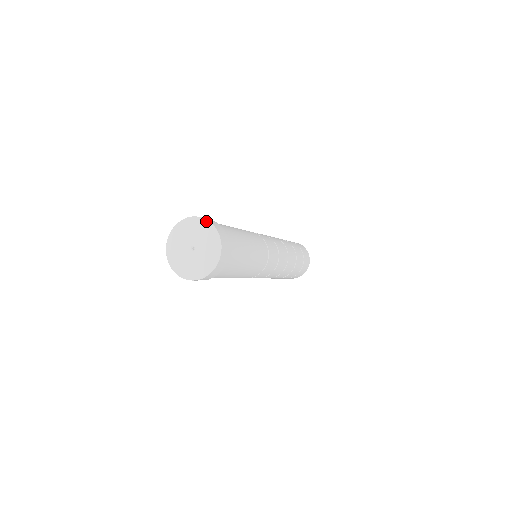
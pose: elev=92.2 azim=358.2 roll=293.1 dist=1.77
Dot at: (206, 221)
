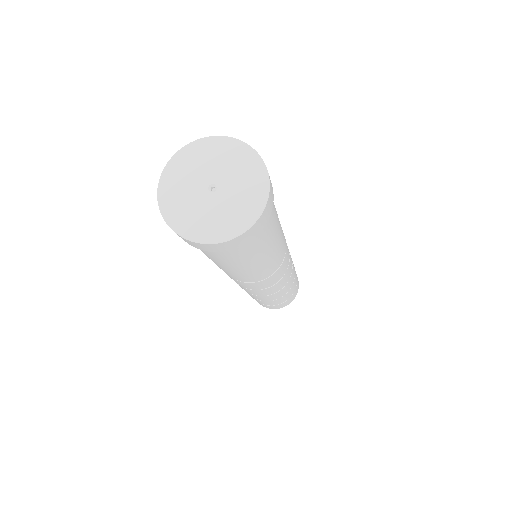
Dot at: (266, 177)
